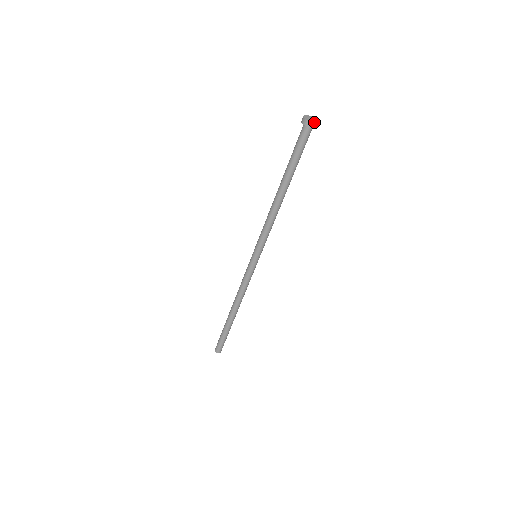
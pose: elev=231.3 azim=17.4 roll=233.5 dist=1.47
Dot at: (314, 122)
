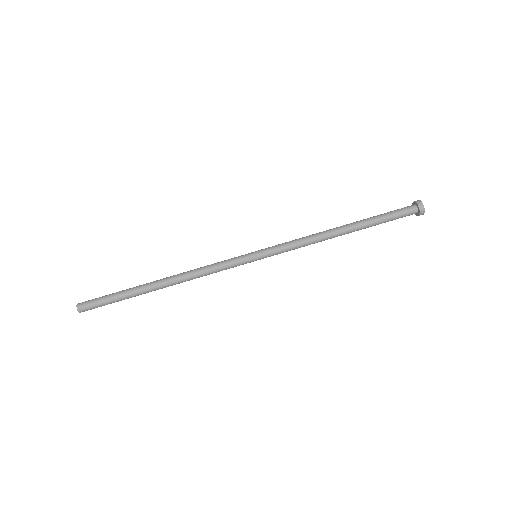
Dot at: occluded
